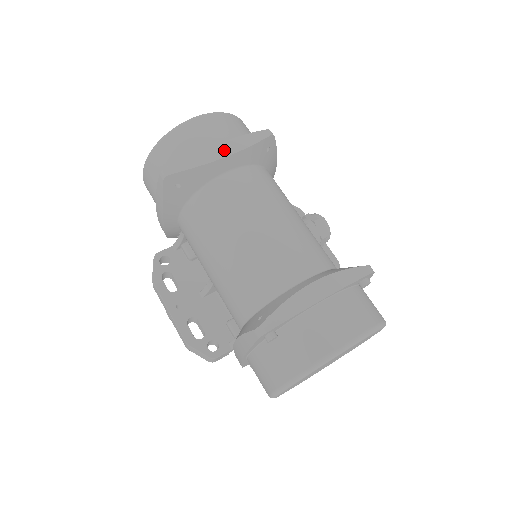
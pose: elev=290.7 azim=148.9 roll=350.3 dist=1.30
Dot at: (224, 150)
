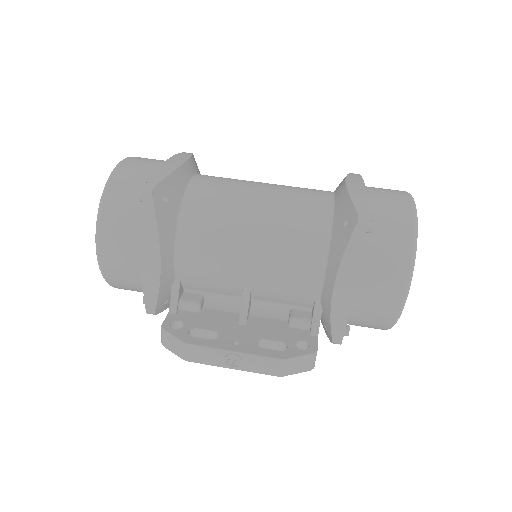
Dot at: (177, 160)
